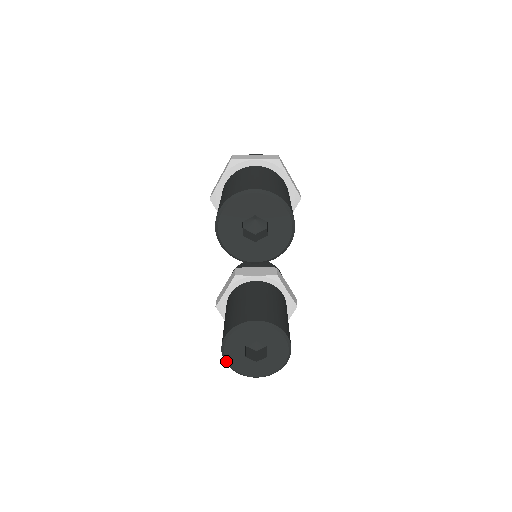
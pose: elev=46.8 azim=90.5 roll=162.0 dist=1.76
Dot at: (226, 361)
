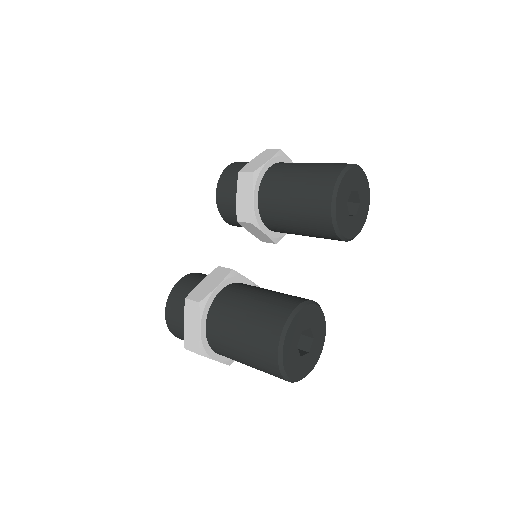
Dot at: (283, 346)
